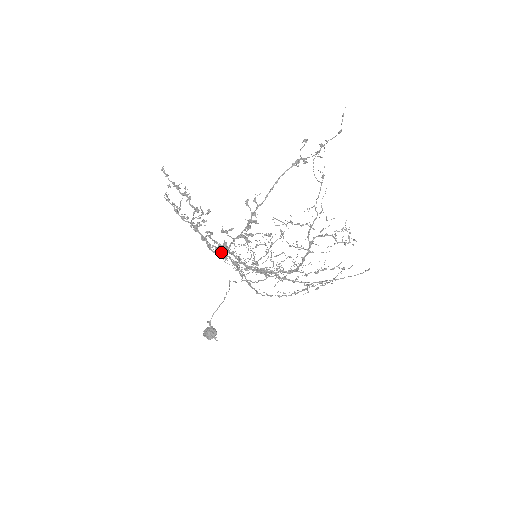
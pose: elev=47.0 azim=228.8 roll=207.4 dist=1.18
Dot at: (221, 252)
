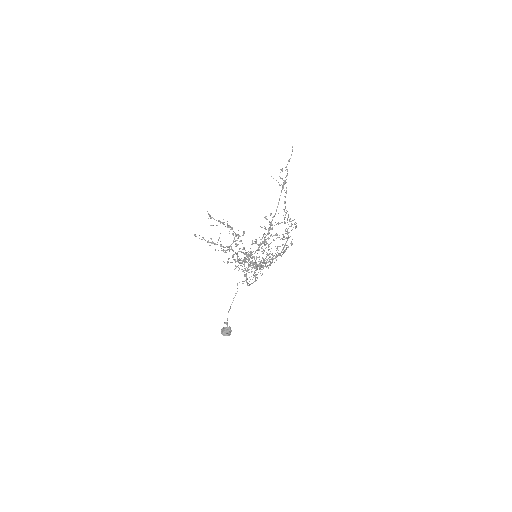
Dot at: (243, 261)
